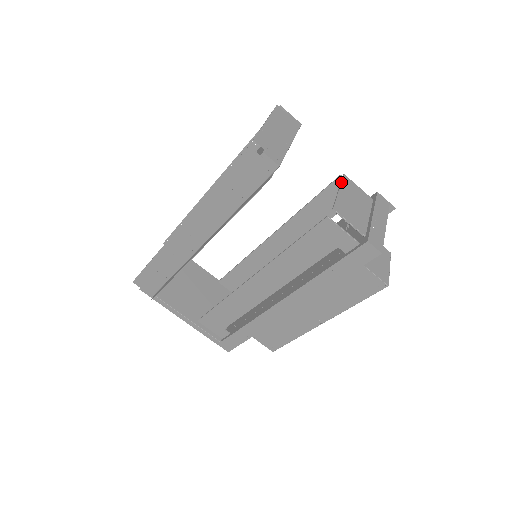
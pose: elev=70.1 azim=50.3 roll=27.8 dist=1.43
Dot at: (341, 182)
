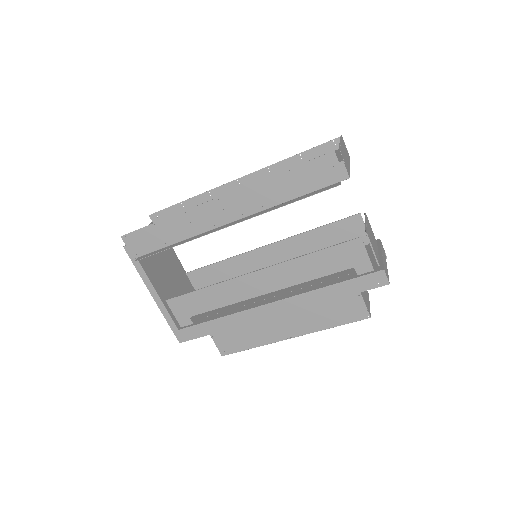
Dot at: (366, 217)
